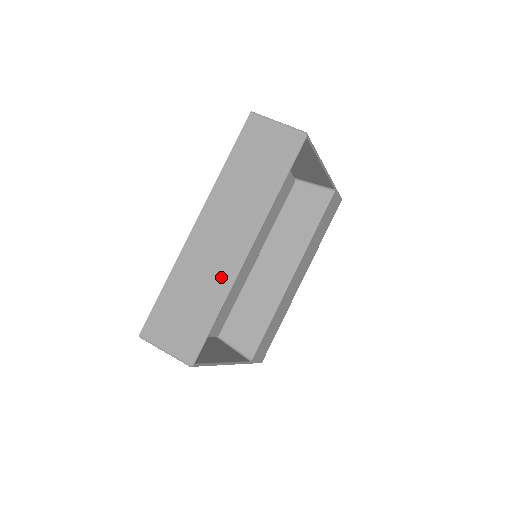
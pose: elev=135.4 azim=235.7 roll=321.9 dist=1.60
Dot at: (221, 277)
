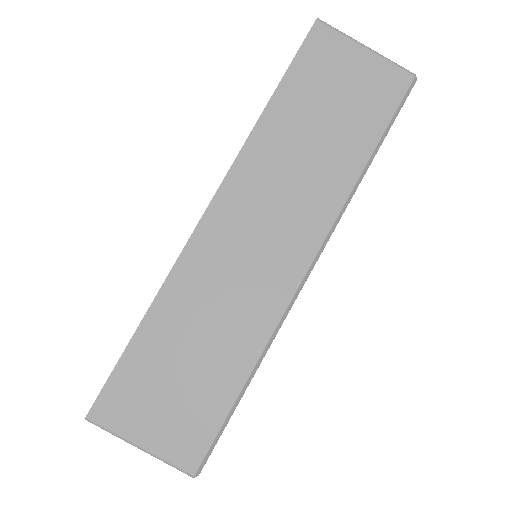
Dot at: (257, 316)
